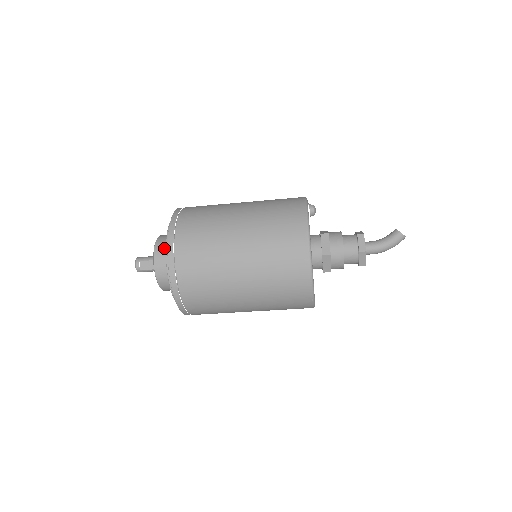
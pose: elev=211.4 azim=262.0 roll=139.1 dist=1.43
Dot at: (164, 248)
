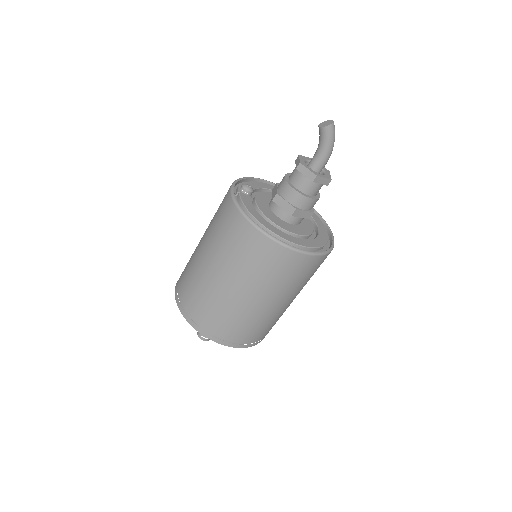
Dot at: occluded
